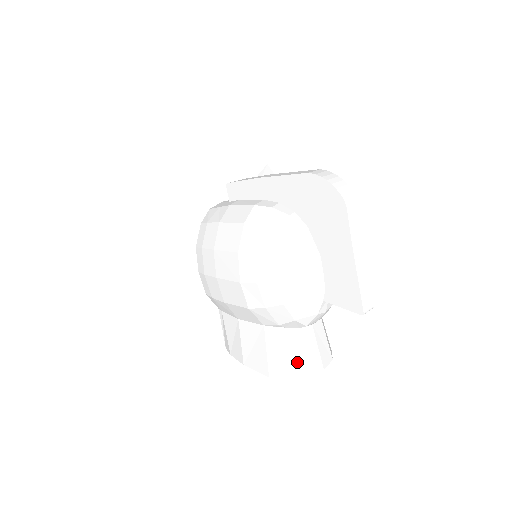
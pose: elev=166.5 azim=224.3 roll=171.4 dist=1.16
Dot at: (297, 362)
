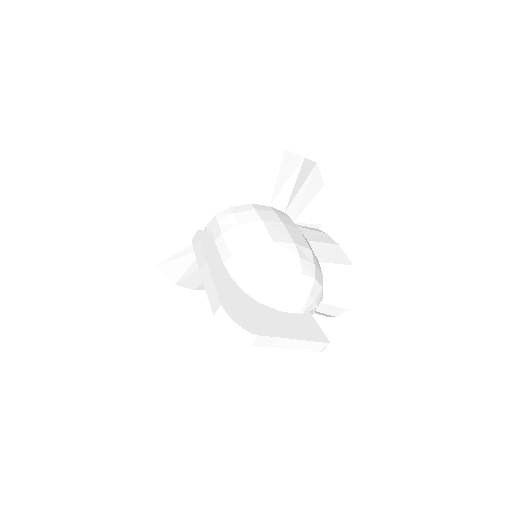
Dot at: (322, 314)
